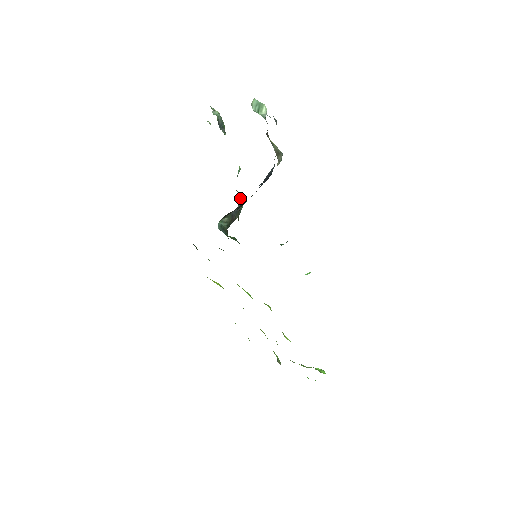
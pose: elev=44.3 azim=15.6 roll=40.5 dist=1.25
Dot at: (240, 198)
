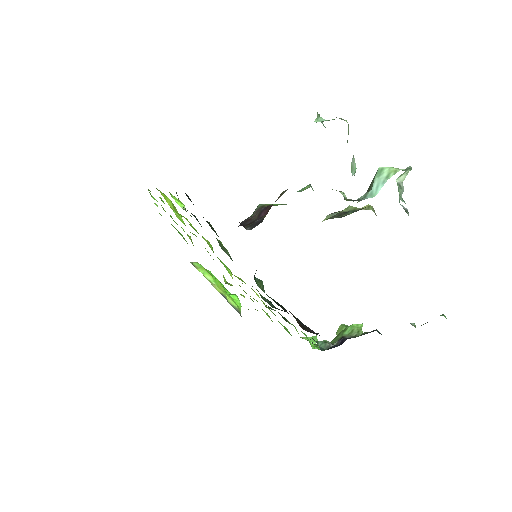
Dot at: occluded
